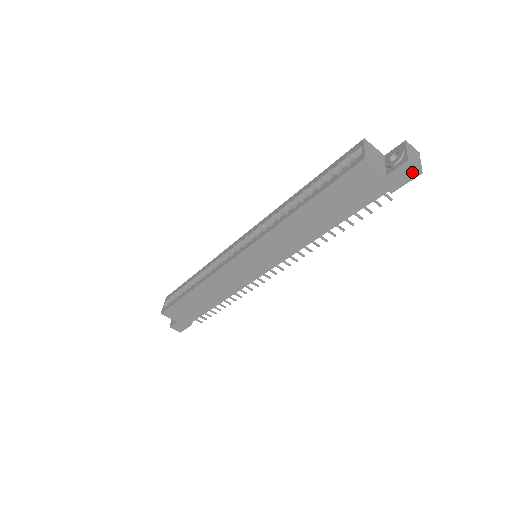
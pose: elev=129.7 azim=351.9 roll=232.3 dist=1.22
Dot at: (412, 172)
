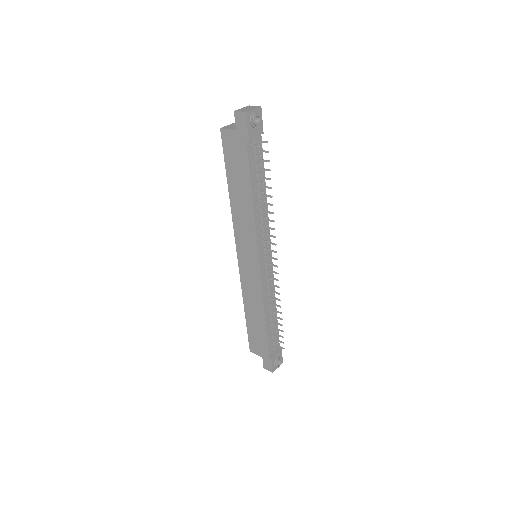
Dot at: (242, 116)
